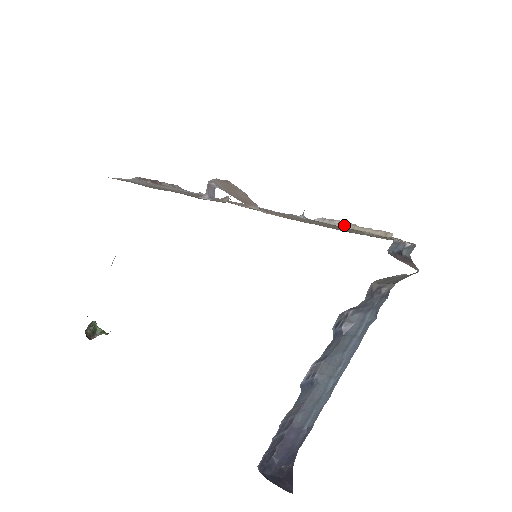
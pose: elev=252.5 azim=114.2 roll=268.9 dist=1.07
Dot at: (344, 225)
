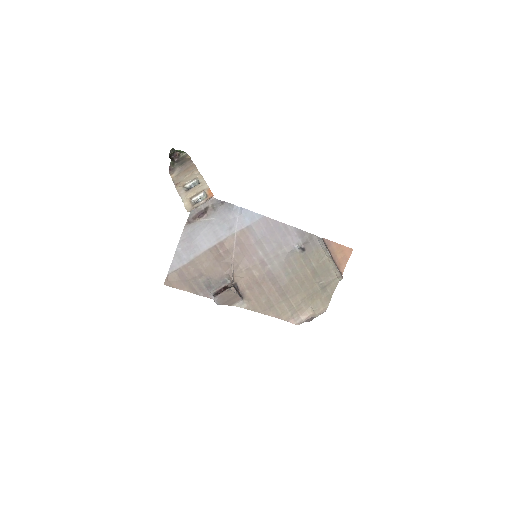
Dot at: (327, 254)
